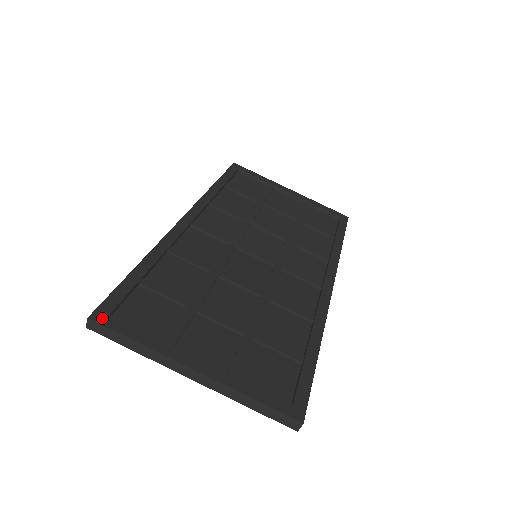
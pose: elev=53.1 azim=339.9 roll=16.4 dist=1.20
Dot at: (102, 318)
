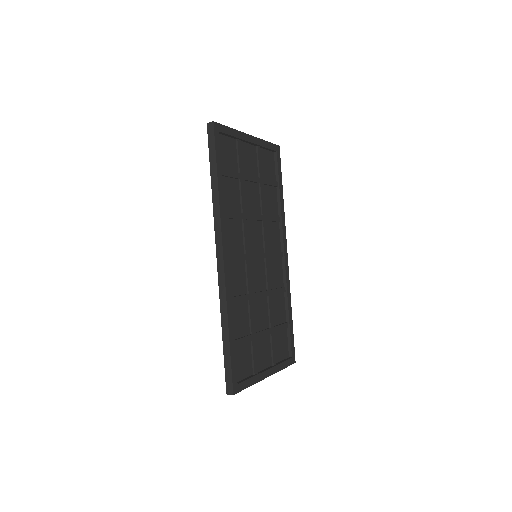
Dot at: (237, 389)
